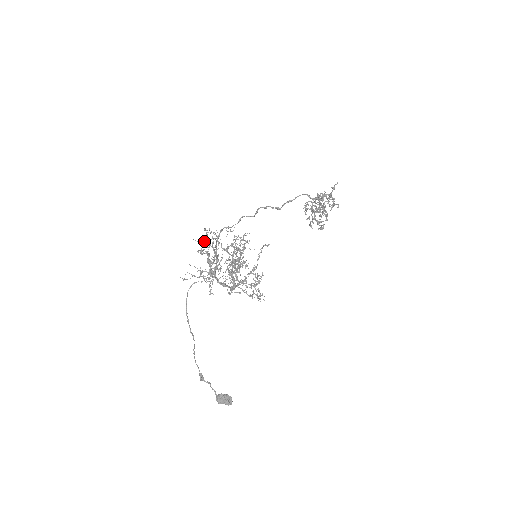
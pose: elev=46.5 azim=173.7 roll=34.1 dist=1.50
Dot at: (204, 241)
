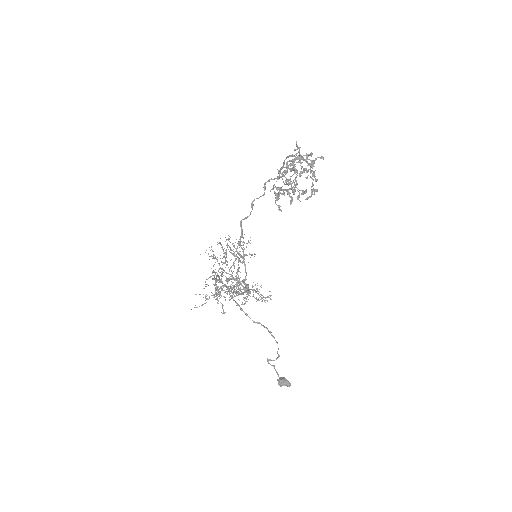
Dot at: (213, 258)
